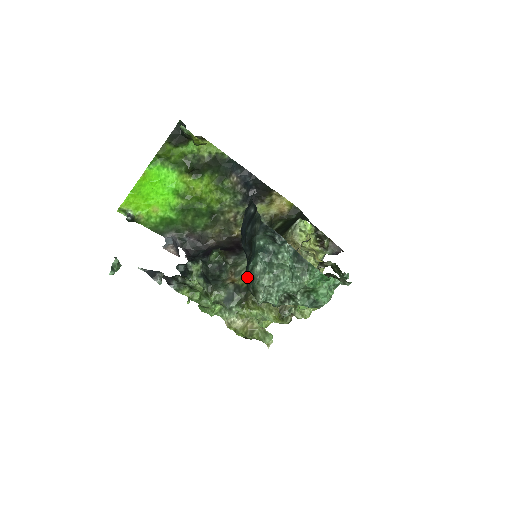
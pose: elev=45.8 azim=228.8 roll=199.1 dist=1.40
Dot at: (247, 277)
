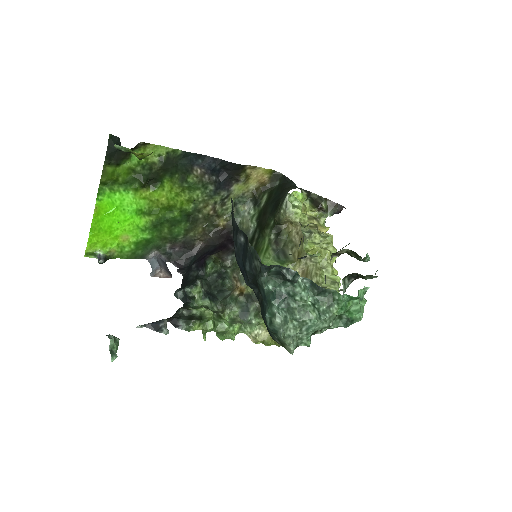
Dot at: (267, 329)
